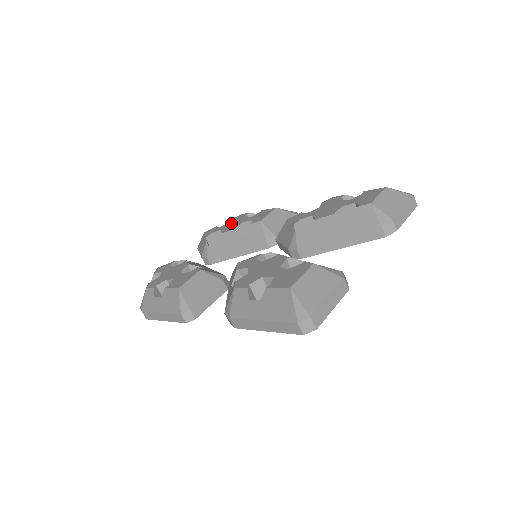
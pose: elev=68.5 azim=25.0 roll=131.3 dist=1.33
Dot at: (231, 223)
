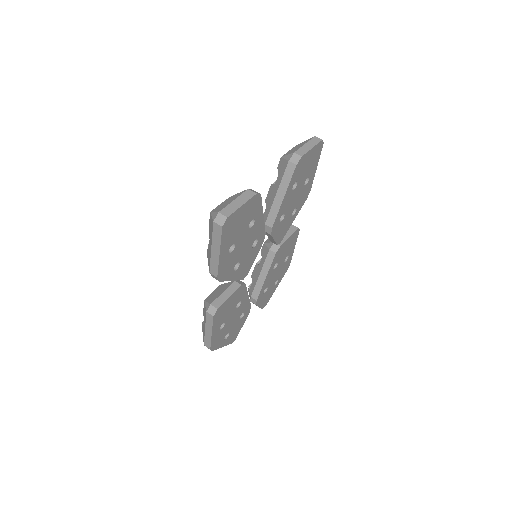
Dot at: occluded
